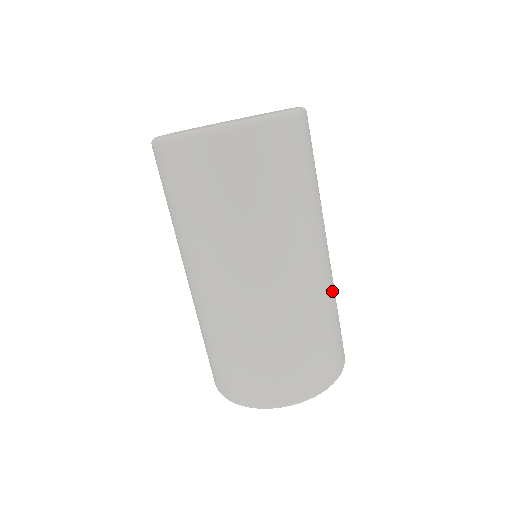
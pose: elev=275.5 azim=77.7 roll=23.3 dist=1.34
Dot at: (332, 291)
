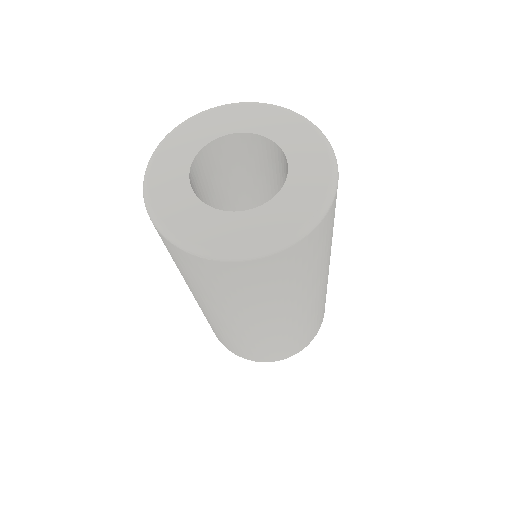
Dot at: occluded
